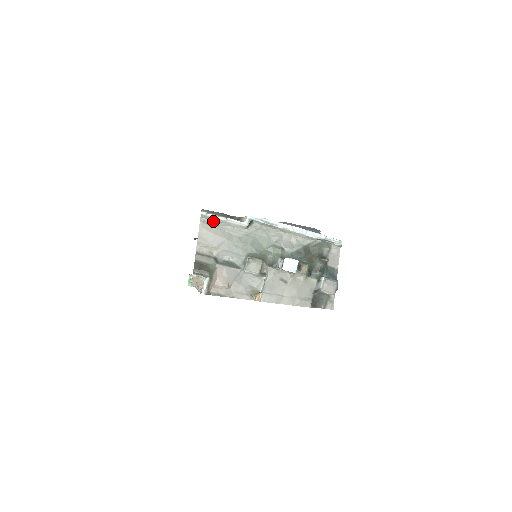
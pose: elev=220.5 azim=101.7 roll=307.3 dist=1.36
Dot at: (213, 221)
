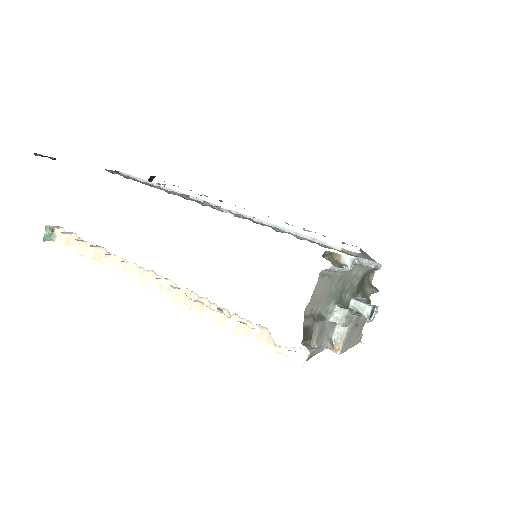
Dot at: (328, 271)
